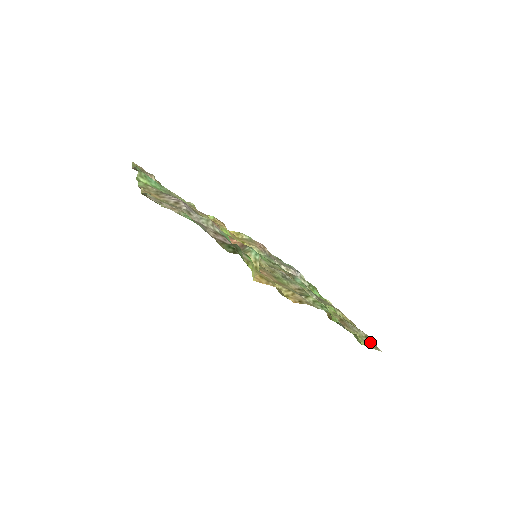
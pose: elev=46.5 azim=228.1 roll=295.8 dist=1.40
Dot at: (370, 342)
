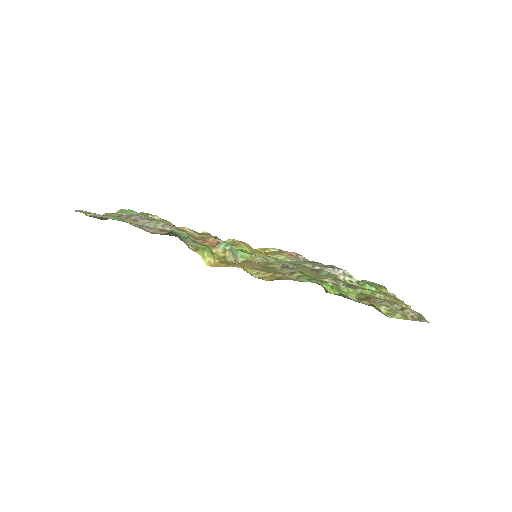
Dot at: (409, 314)
